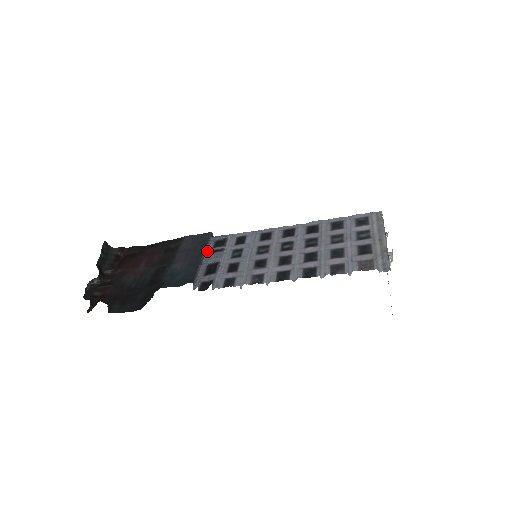
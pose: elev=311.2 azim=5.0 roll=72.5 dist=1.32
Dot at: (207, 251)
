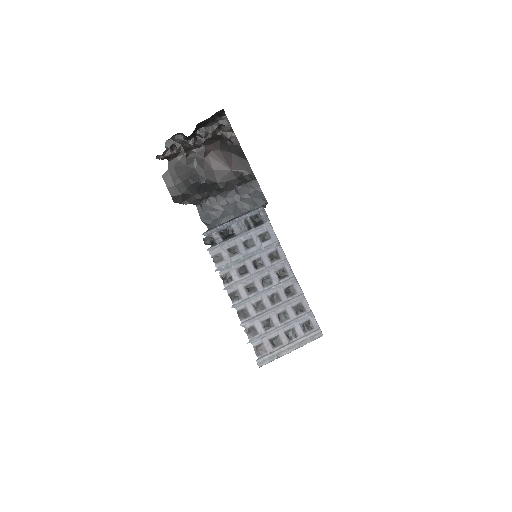
Dot at: (245, 215)
